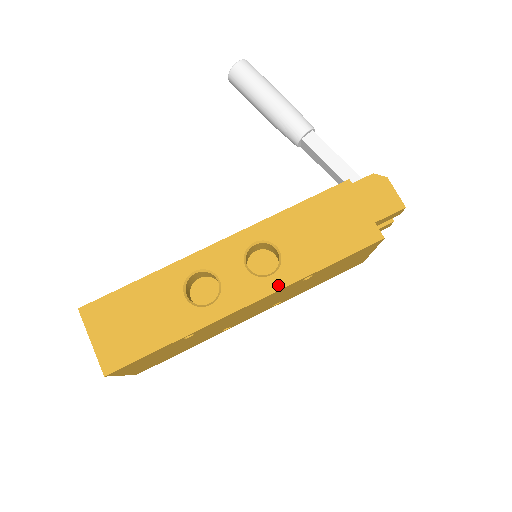
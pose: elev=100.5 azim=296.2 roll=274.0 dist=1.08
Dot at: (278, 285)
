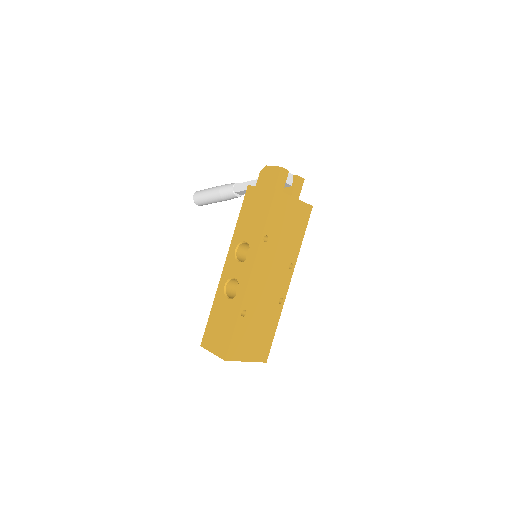
Dot at: (254, 255)
